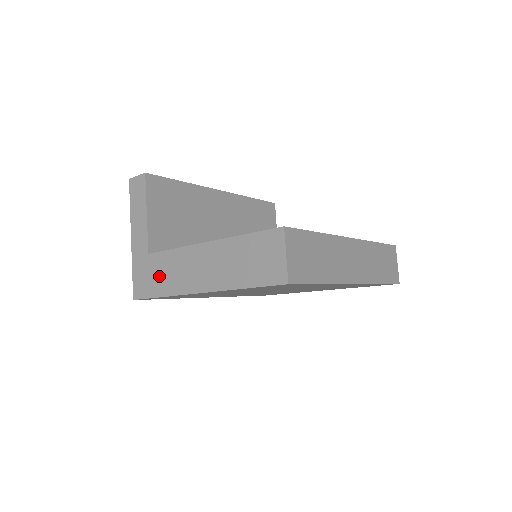
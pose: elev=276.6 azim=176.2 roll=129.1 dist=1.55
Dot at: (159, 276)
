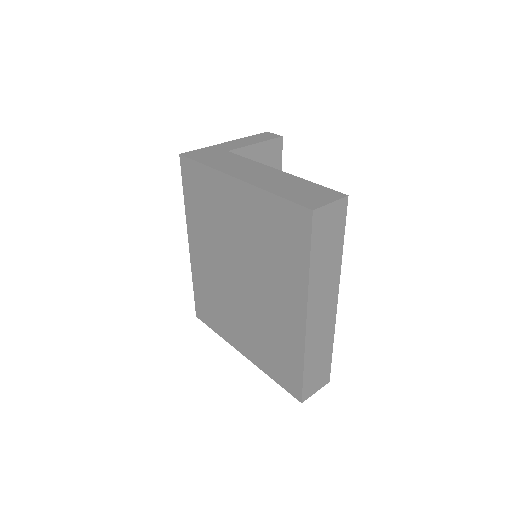
Dot at: (219, 159)
